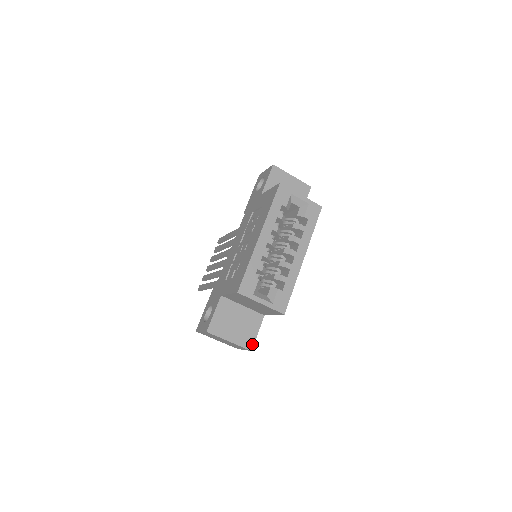
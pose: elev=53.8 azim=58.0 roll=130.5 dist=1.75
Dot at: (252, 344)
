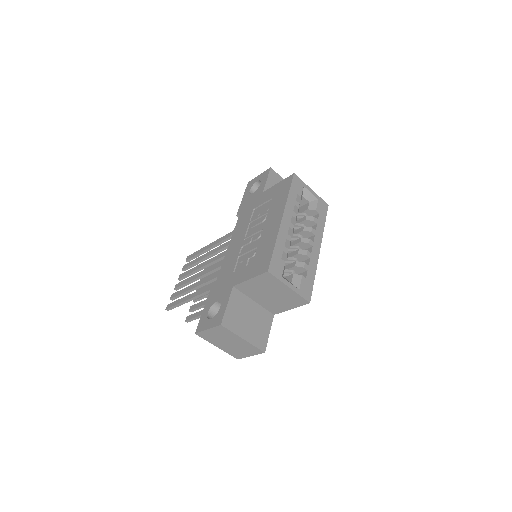
Dot at: (265, 345)
